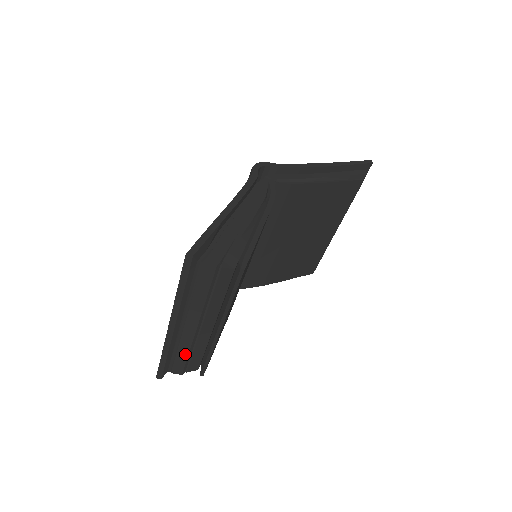
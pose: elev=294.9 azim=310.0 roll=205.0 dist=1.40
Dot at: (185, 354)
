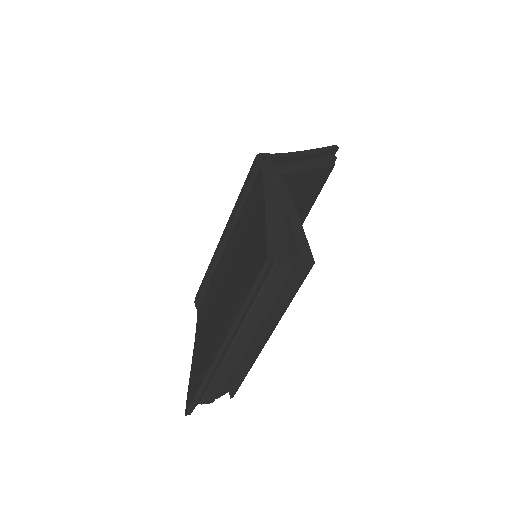
Dot at: (224, 377)
